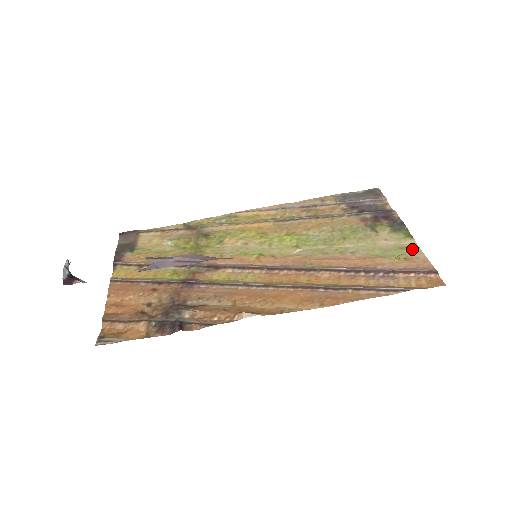
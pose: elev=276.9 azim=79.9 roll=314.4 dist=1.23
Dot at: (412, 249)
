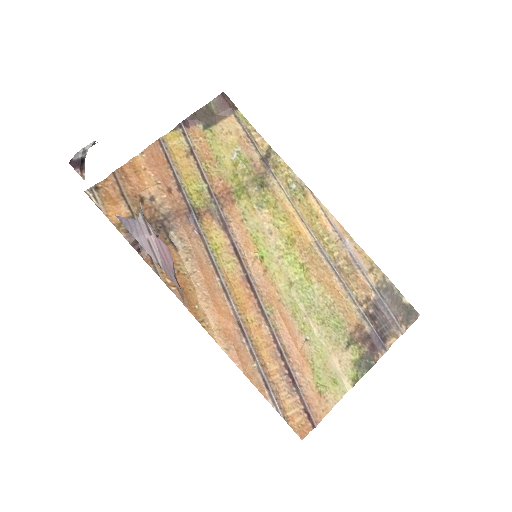
Dot at: (337, 392)
